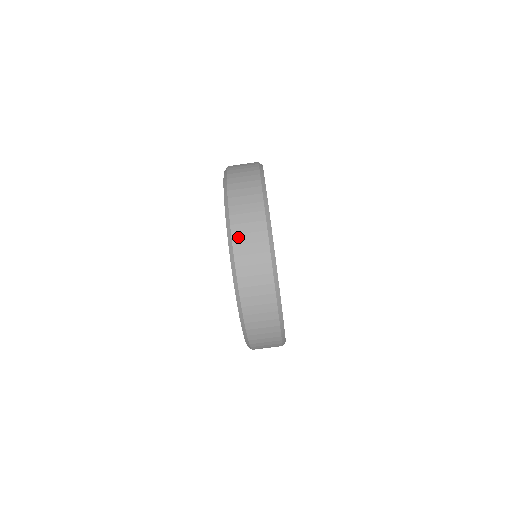
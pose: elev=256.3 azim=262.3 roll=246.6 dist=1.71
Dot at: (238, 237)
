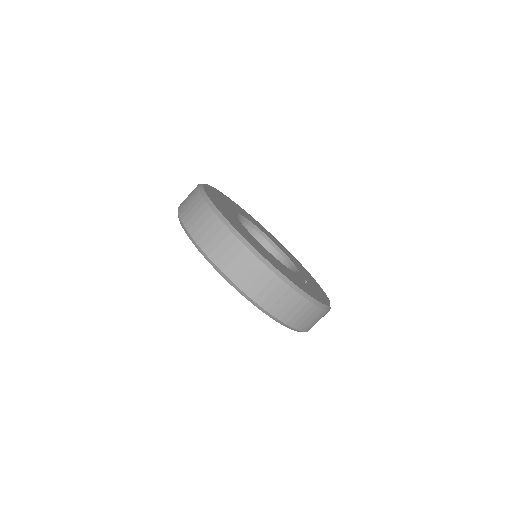
Dot at: (183, 214)
